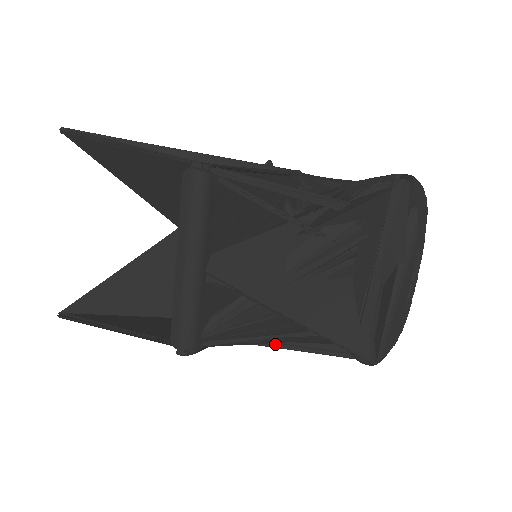
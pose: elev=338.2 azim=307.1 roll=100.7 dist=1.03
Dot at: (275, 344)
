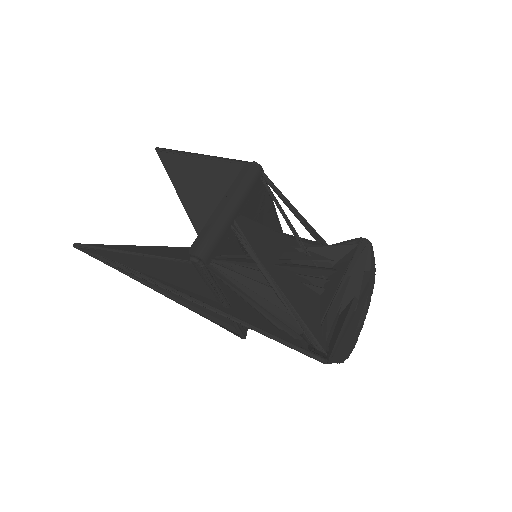
Dot at: (248, 323)
